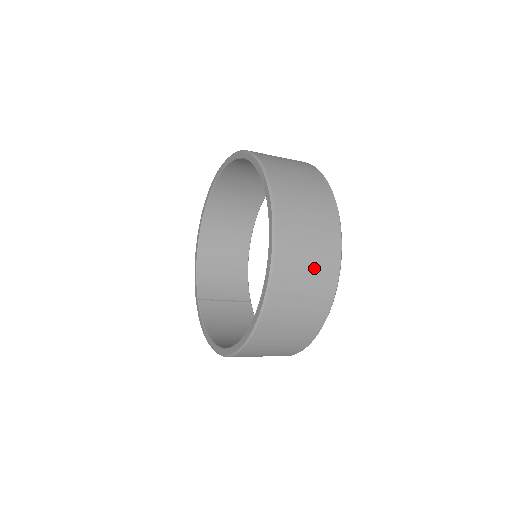
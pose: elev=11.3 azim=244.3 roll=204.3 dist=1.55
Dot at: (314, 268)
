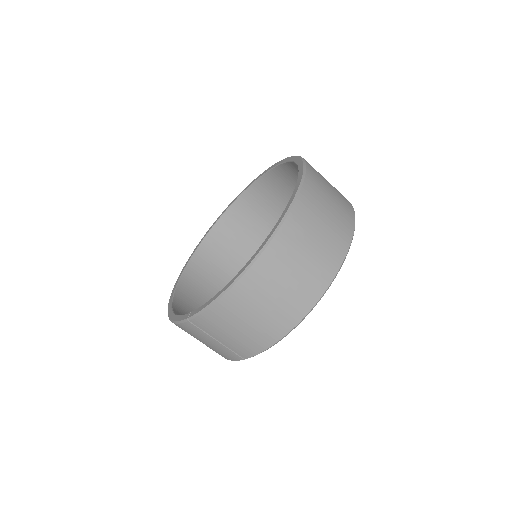
Dot at: occluded
